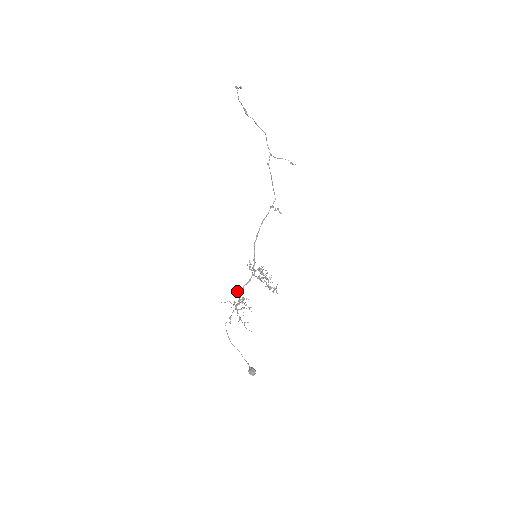
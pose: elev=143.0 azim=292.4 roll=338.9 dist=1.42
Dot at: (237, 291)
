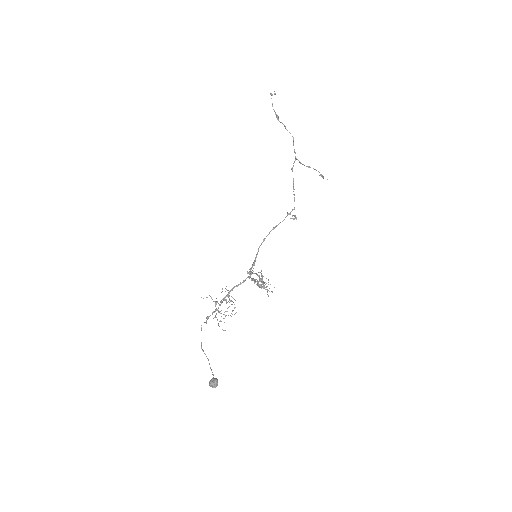
Dot at: (225, 291)
